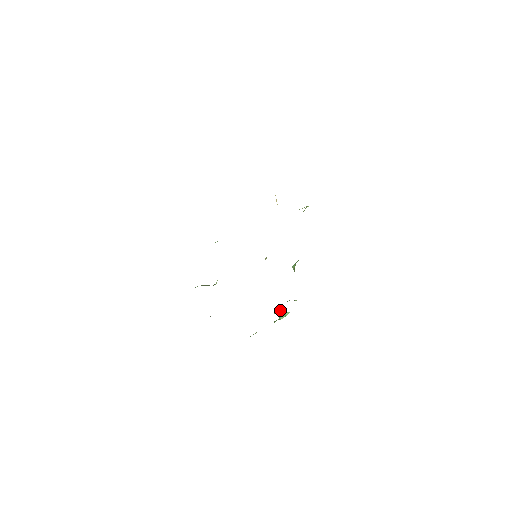
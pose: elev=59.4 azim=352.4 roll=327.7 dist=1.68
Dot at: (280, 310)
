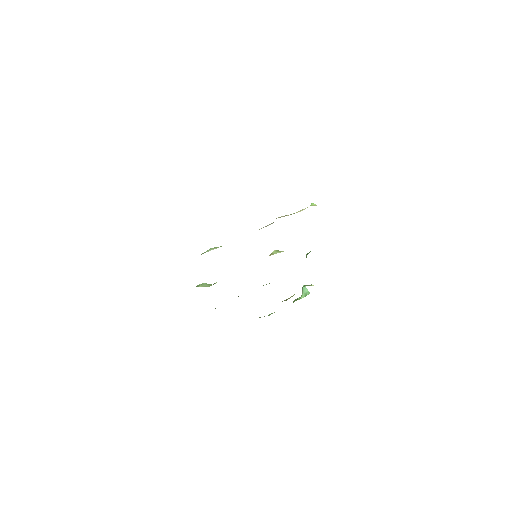
Dot at: (303, 287)
